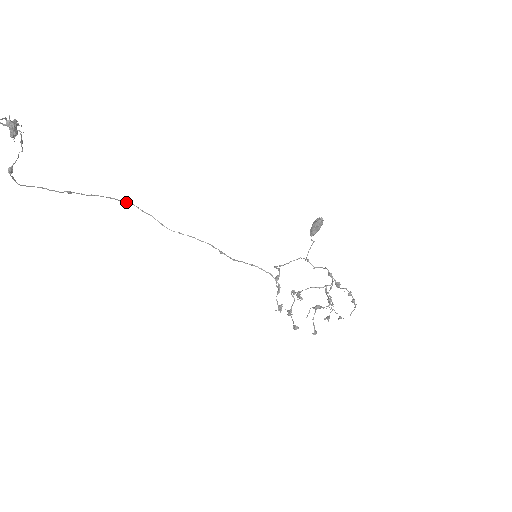
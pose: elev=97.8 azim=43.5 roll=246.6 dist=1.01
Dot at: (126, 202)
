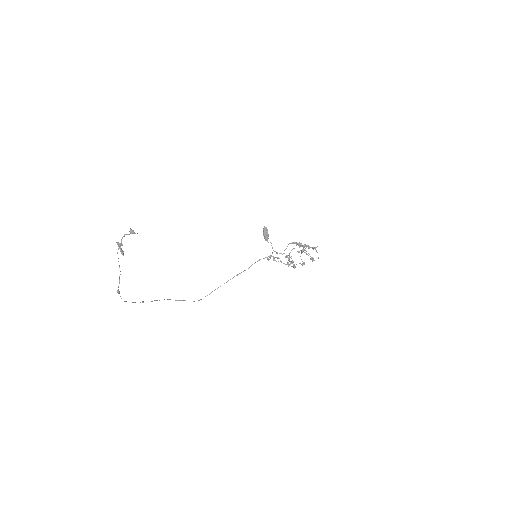
Dot at: occluded
